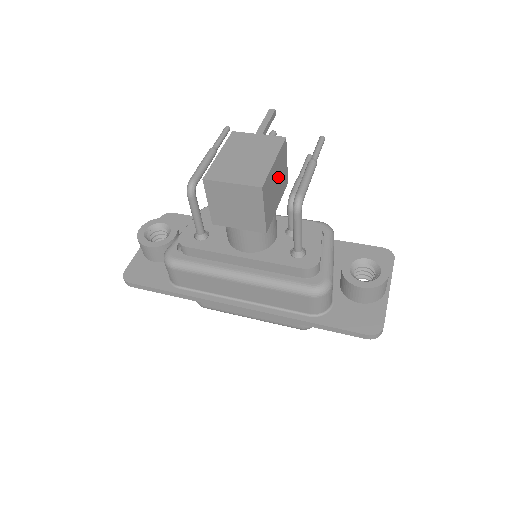
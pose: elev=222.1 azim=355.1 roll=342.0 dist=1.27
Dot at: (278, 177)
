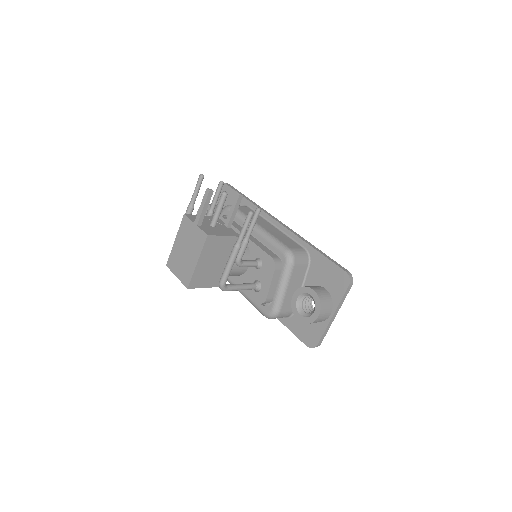
Dot at: (214, 257)
